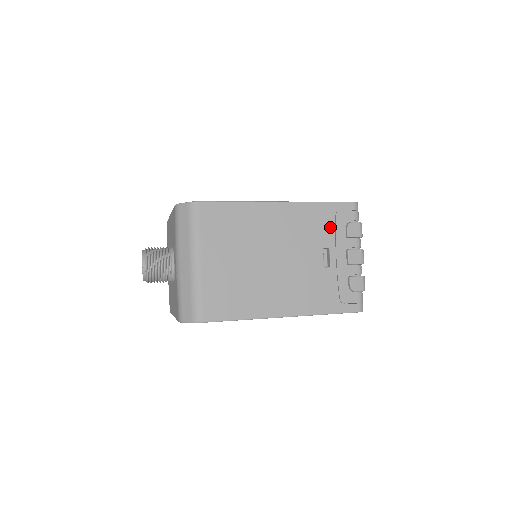
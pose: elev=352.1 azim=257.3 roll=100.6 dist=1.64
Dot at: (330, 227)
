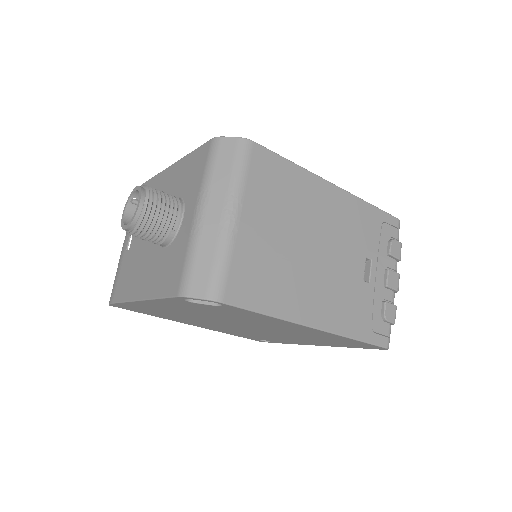
Dot at: (375, 236)
